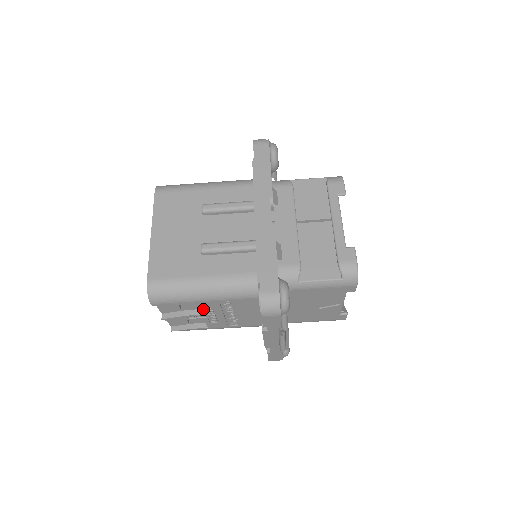
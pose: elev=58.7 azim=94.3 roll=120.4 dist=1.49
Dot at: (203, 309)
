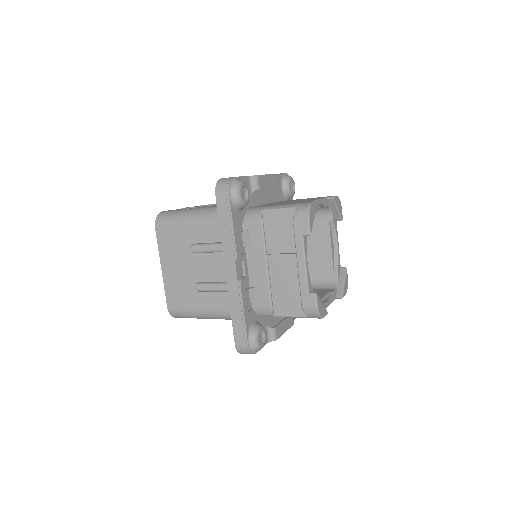
Dot at: occluded
